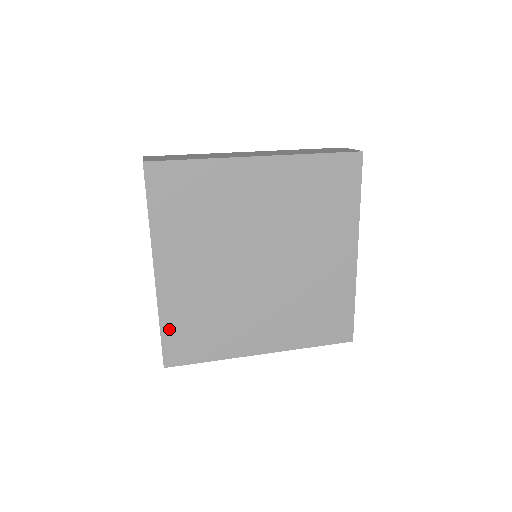
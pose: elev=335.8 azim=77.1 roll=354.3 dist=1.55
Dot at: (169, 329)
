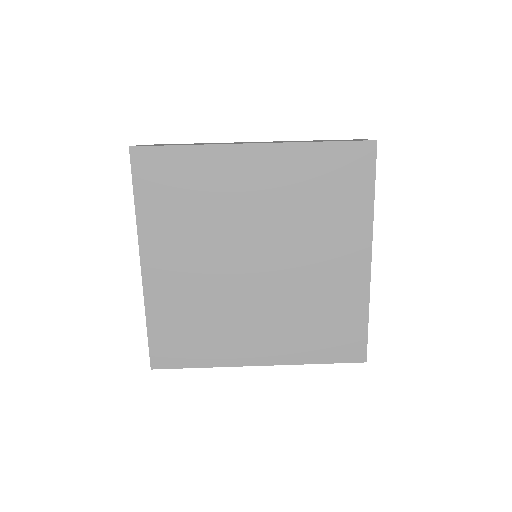
Dot at: (156, 328)
